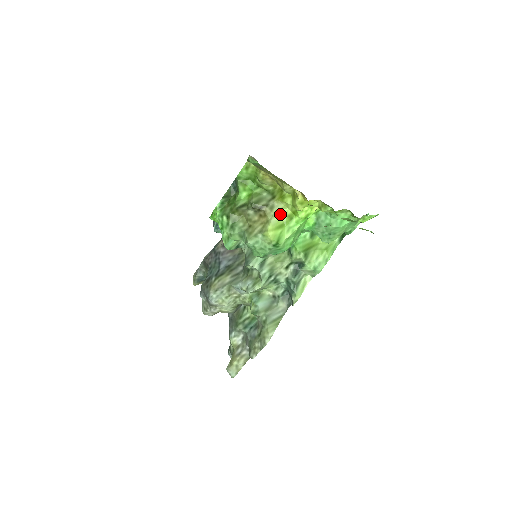
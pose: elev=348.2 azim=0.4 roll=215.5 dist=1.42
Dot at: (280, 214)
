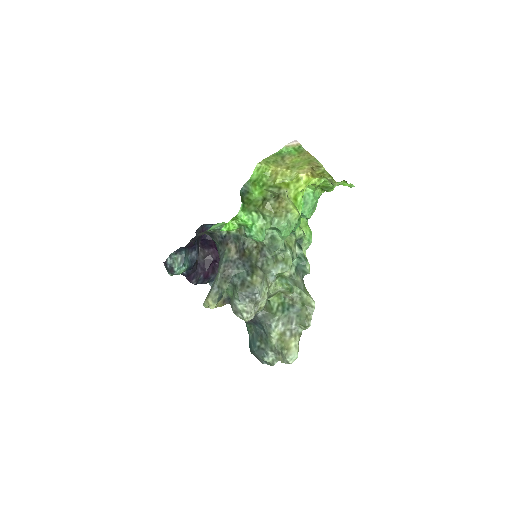
Dot at: (289, 198)
